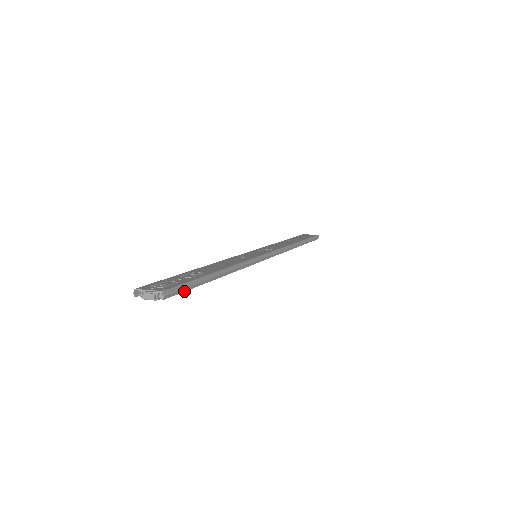
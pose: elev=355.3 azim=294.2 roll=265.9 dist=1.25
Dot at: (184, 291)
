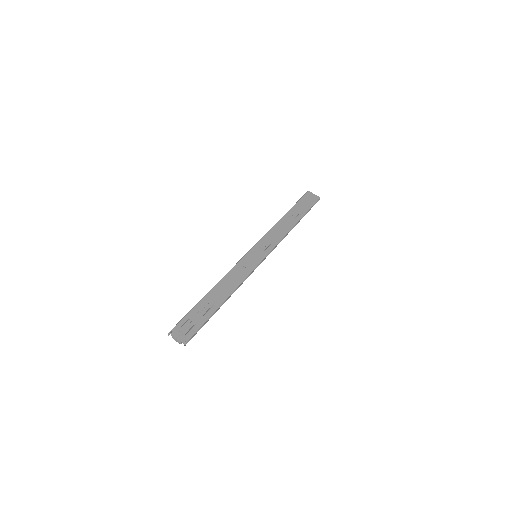
Dot at: occluded
